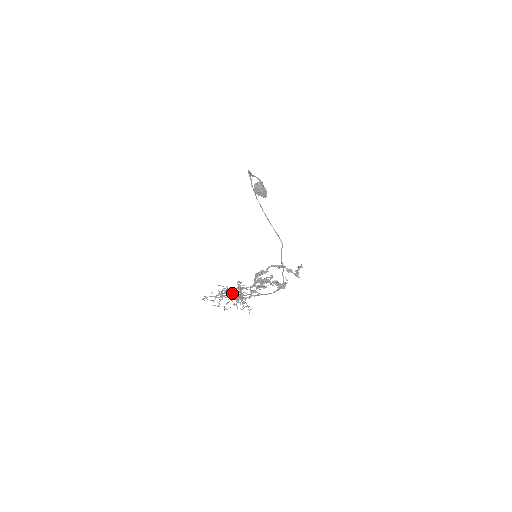
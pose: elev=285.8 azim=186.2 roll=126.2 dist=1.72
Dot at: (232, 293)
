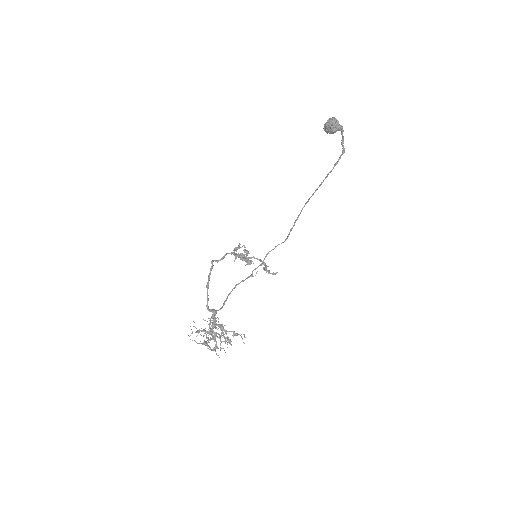
Dot at: (214, 338)
